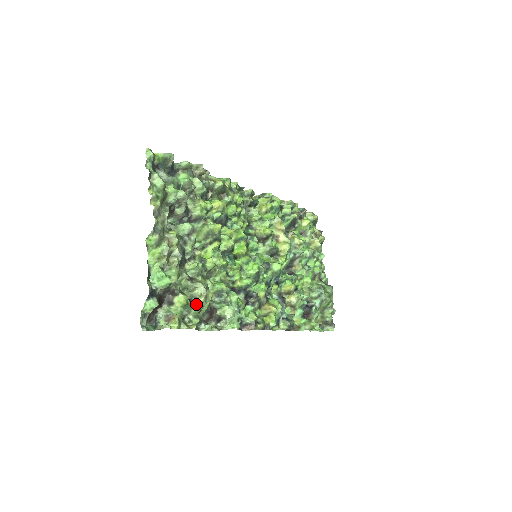
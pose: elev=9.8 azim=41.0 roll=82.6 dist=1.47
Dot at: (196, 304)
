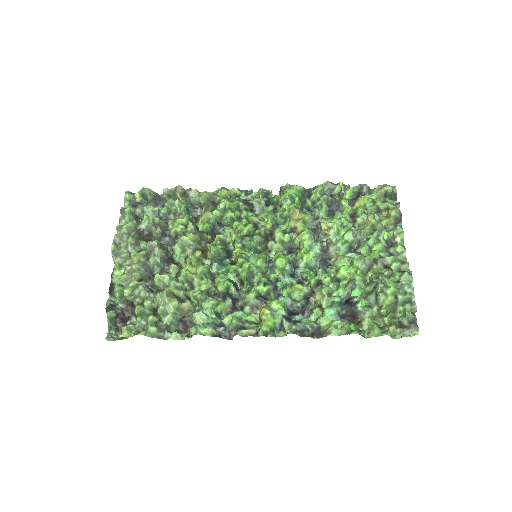
Dot at: (157, 313)
